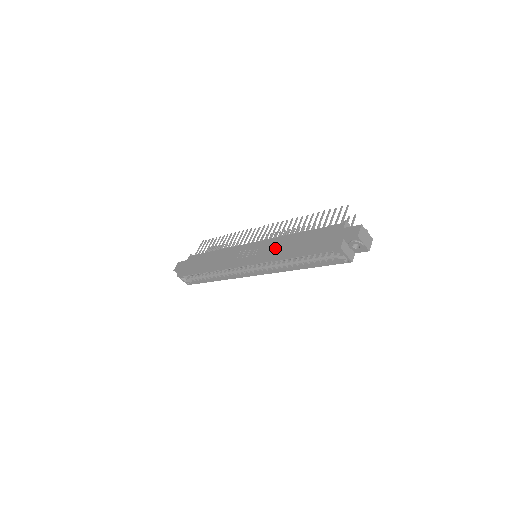
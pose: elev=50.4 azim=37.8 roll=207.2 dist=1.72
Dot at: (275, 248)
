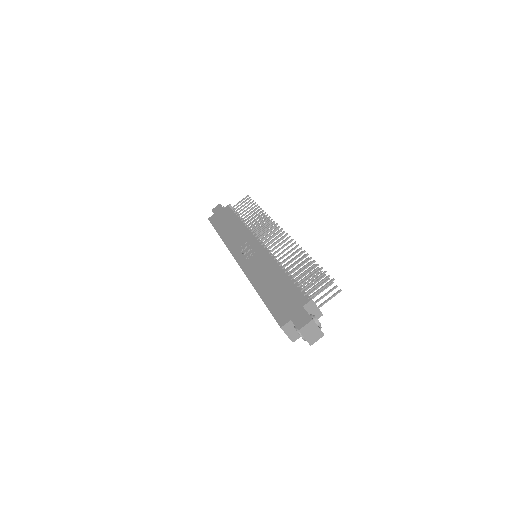
Dot at: (260, 269)
